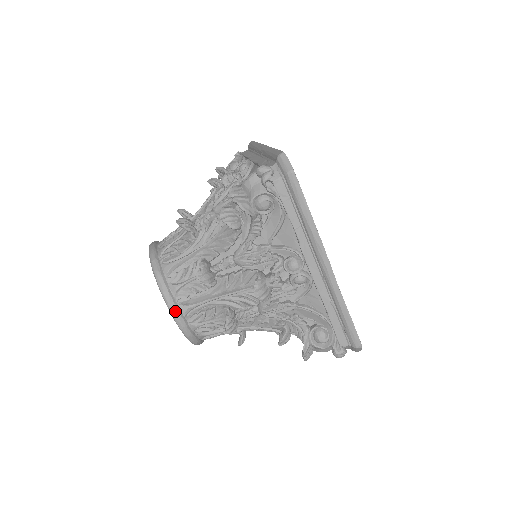
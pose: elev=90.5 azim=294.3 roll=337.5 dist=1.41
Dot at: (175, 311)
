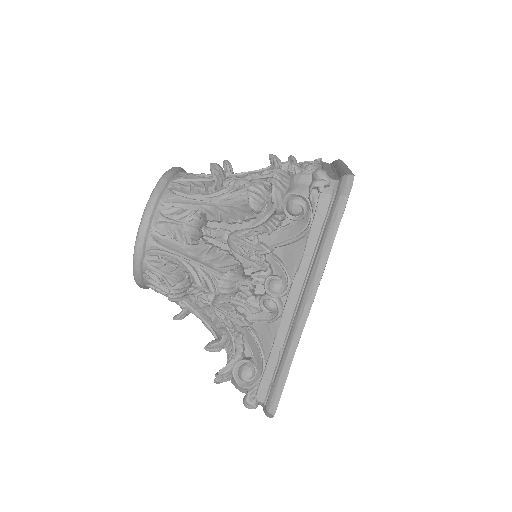
Dot at: (142, 238)
